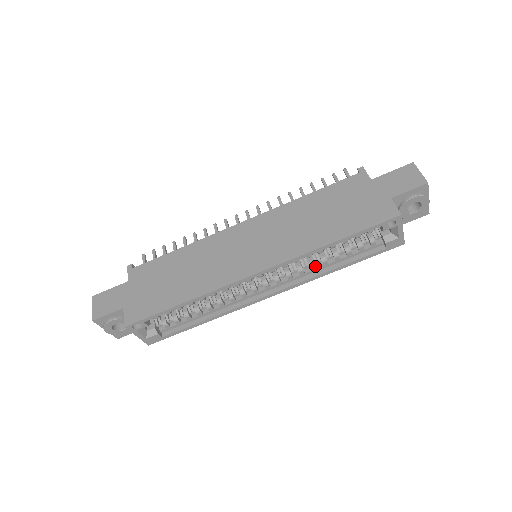
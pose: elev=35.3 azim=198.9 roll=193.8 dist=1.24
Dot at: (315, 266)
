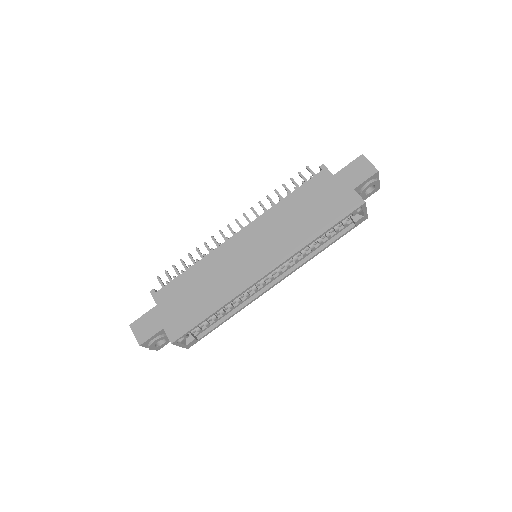
Dot at: (306, 253)
